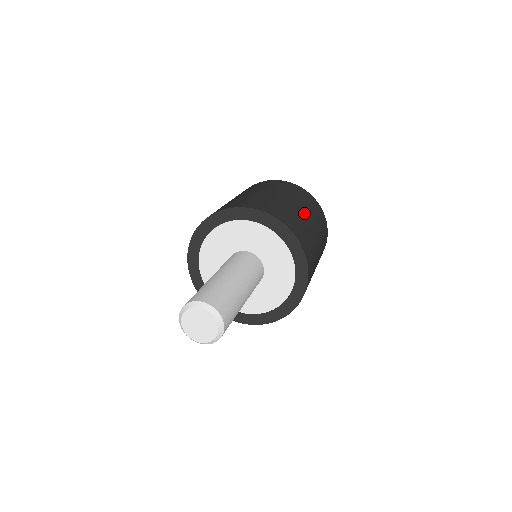
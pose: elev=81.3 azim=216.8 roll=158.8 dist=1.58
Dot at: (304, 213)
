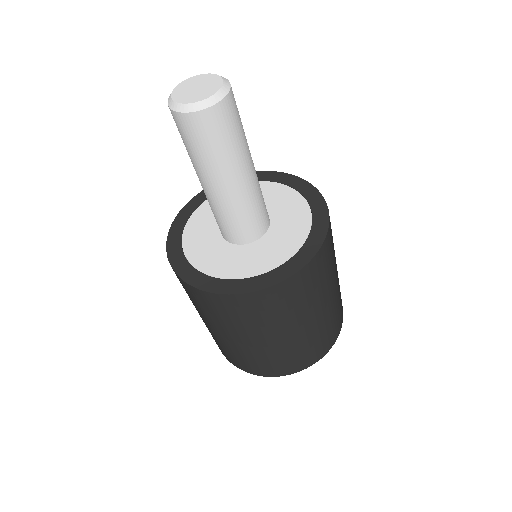
Dot at: occluded
